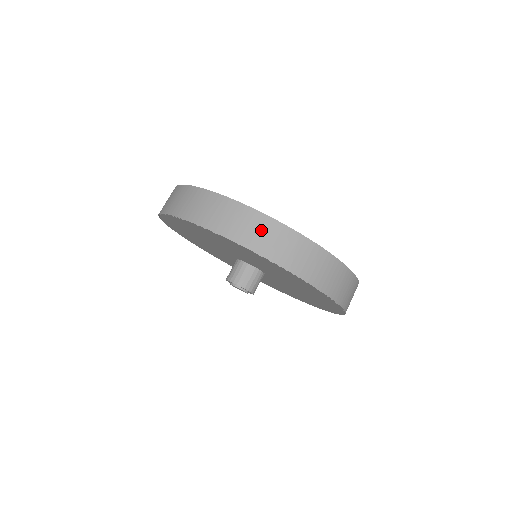
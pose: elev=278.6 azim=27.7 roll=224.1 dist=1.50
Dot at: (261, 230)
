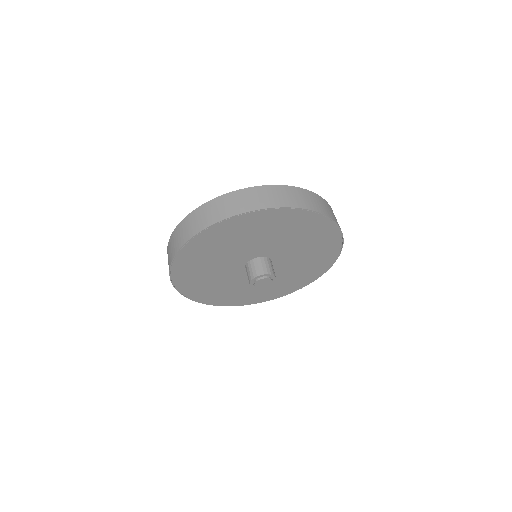
Dot at: (323, 204)
